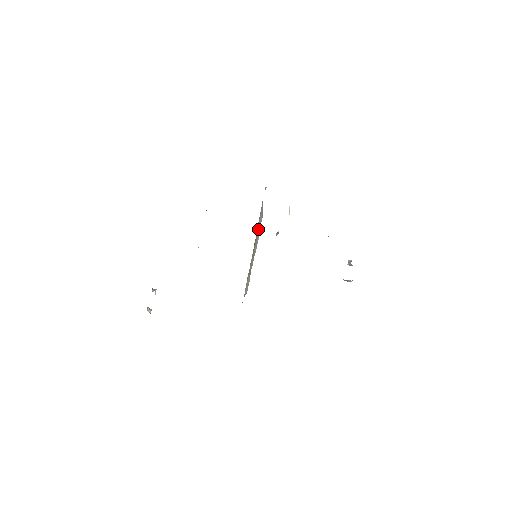
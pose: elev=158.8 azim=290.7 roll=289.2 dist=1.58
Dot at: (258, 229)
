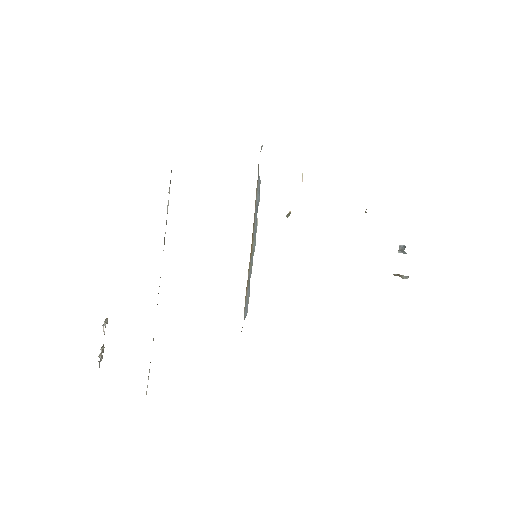
Dot at: (255, 213)
